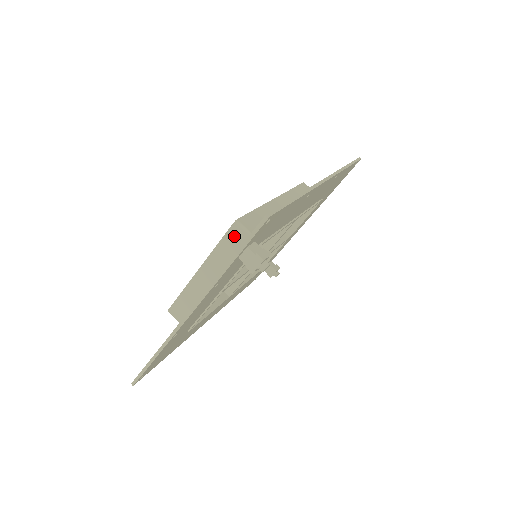
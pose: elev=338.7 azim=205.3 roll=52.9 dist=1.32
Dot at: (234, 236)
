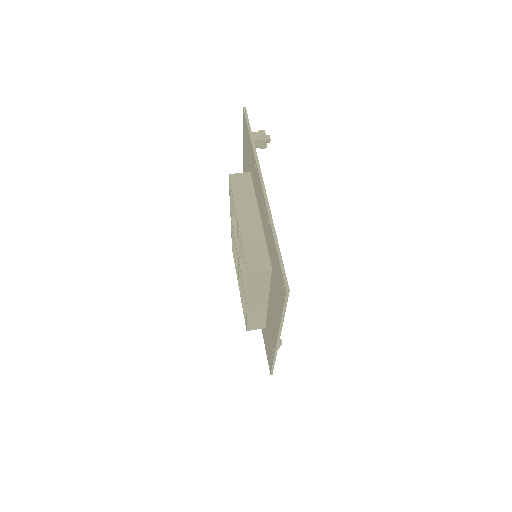
Dot at: (236, 181)
